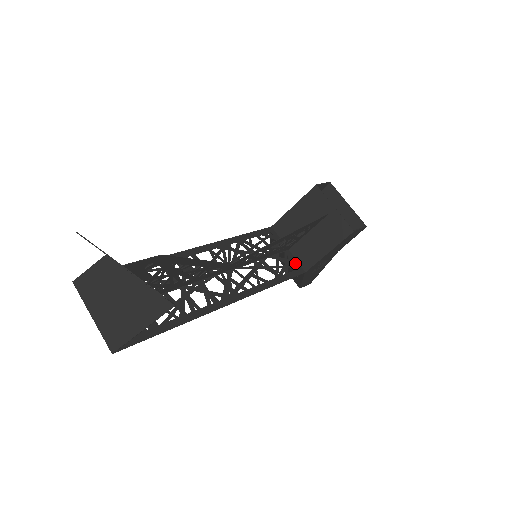
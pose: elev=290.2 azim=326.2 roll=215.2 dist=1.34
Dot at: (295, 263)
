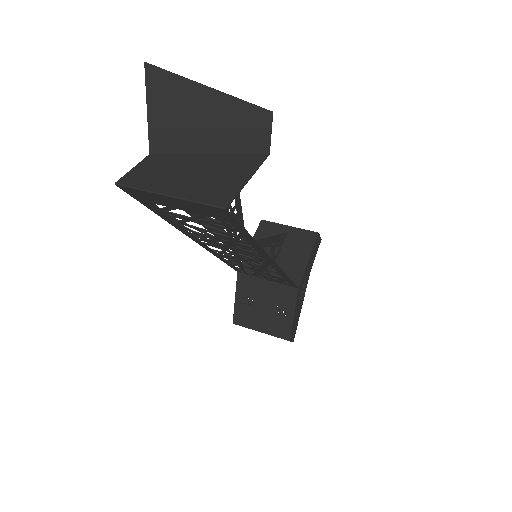
Dot at: (284, 283)
